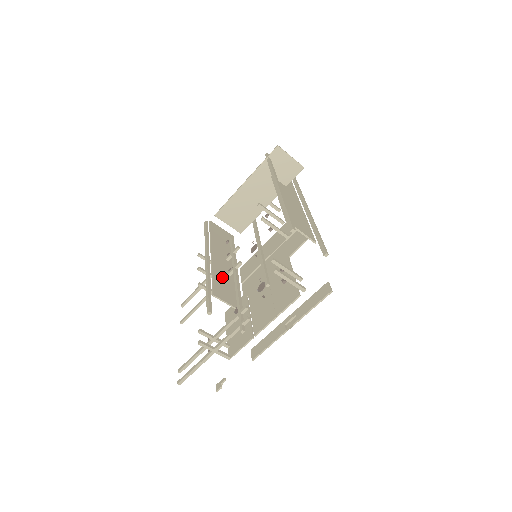
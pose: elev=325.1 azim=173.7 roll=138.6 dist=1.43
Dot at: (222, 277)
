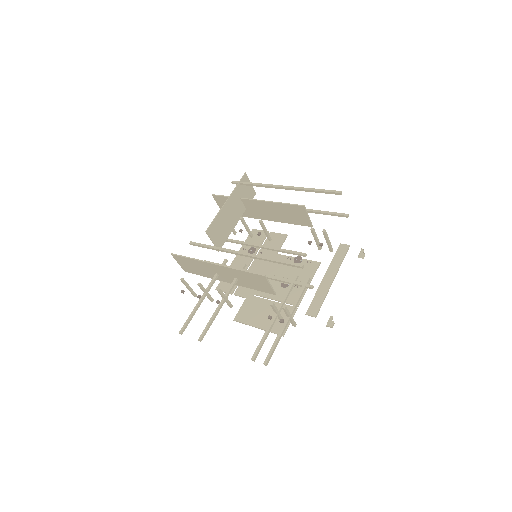
Dot at: (241, 275)
